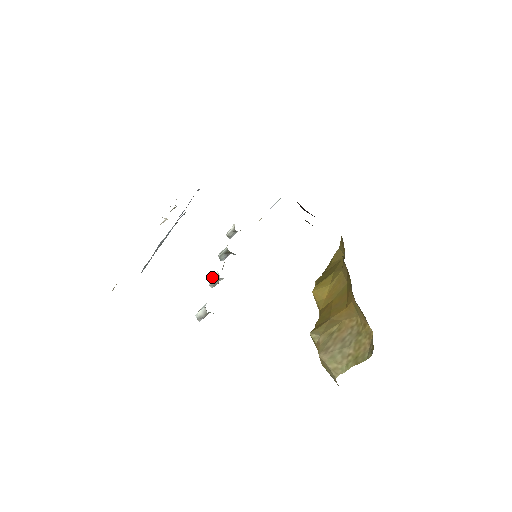
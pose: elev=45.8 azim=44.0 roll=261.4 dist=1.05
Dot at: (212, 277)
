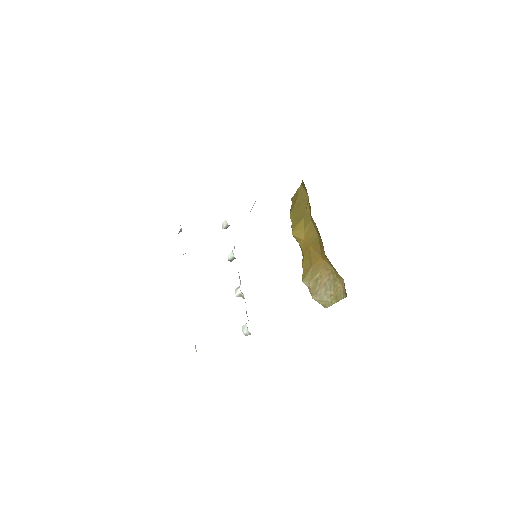
Dot at: (237, 292)
